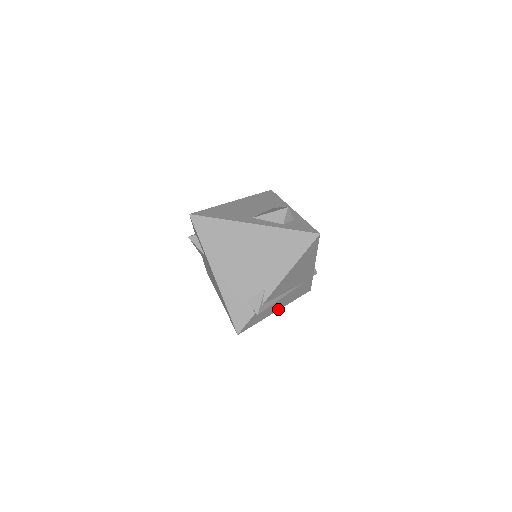
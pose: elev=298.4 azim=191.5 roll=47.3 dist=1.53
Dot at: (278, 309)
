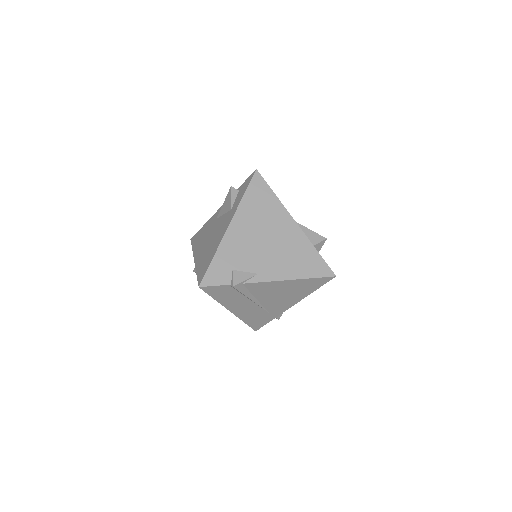
Dot at: (232, 311)
